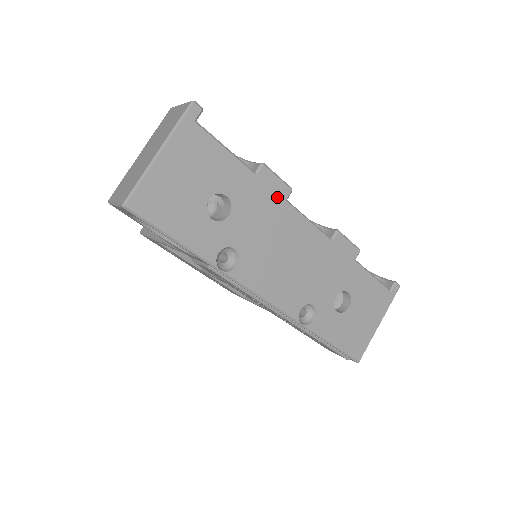
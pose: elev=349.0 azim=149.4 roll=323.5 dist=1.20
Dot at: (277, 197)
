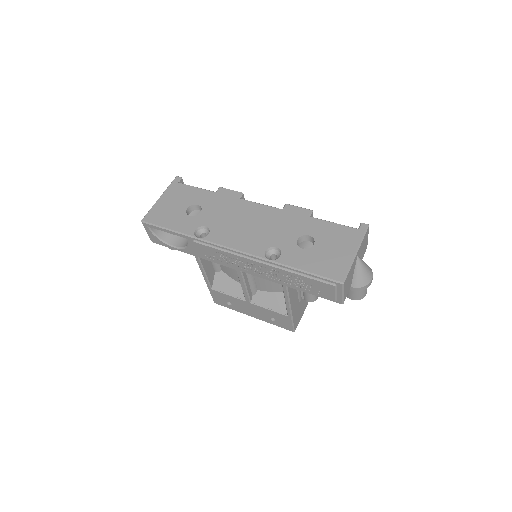
Dot at: (232, 198)
